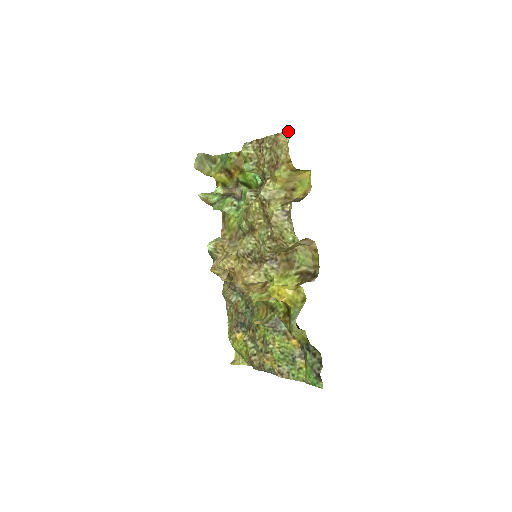
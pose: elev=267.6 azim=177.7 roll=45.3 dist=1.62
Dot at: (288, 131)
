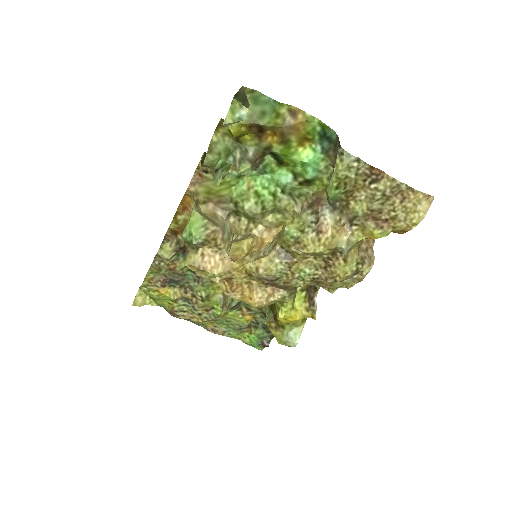
Dot at: (427, 194)
